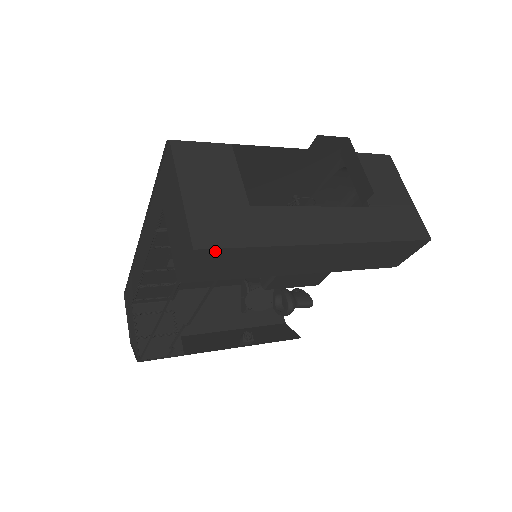
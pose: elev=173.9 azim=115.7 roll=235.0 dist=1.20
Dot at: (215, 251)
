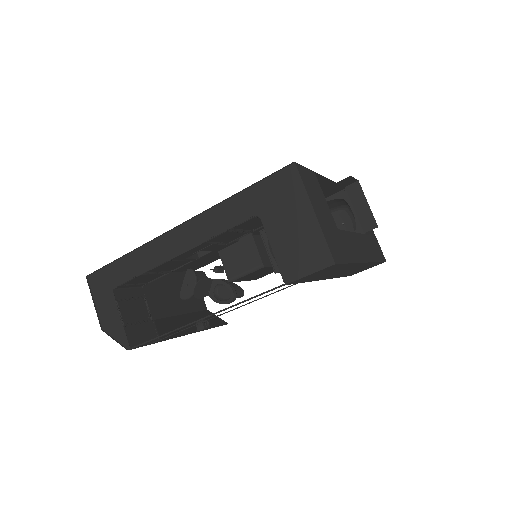
Dot at: (337, 265)
